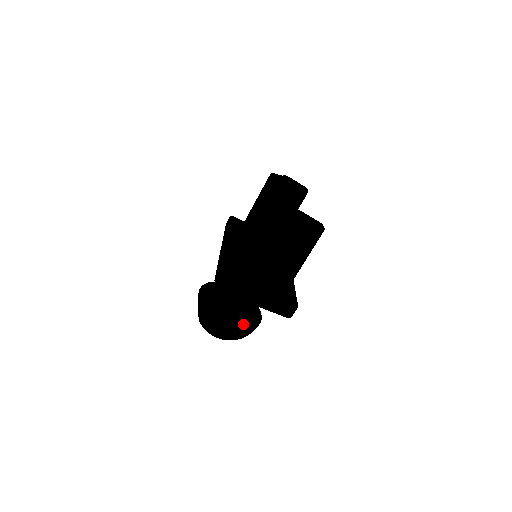
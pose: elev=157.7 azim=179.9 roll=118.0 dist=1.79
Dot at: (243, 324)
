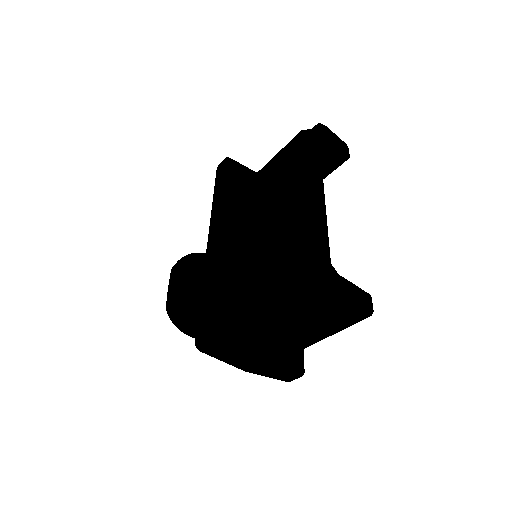
Dot at: occluded
